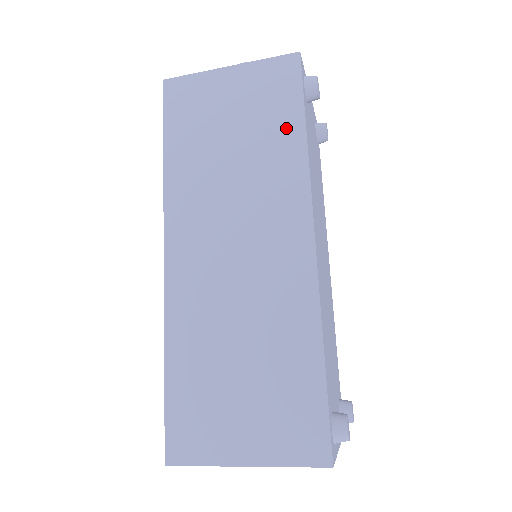
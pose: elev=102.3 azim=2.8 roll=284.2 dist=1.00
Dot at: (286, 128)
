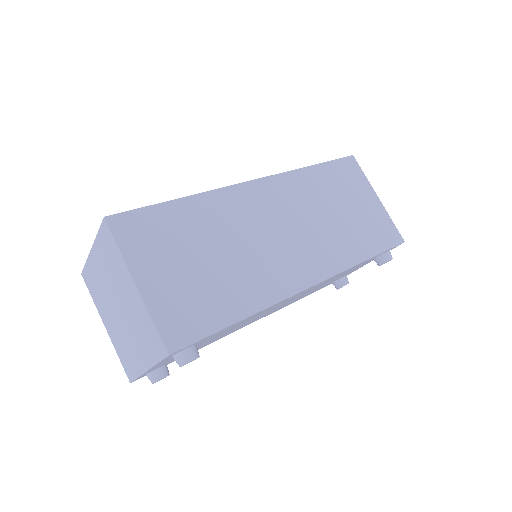
Dot at: (364, 246)
